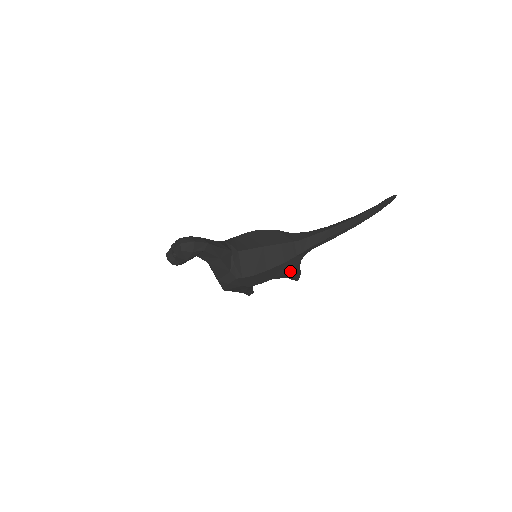
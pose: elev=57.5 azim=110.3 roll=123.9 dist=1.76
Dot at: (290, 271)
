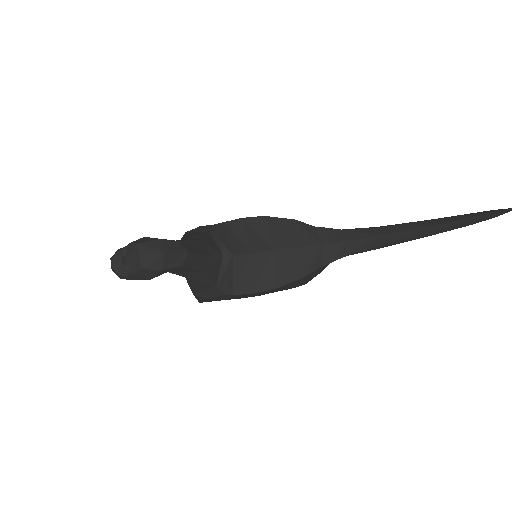
Dot at: (305, 283)
